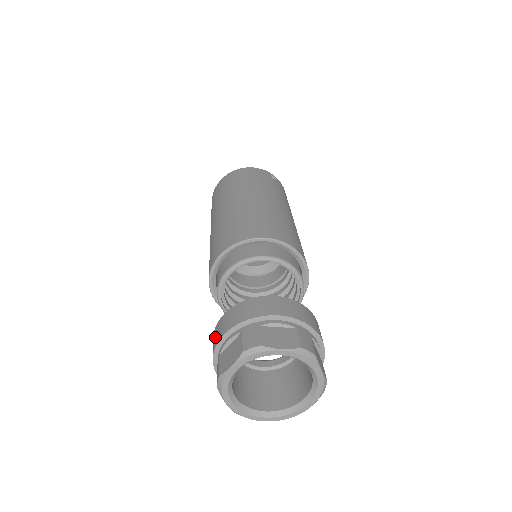
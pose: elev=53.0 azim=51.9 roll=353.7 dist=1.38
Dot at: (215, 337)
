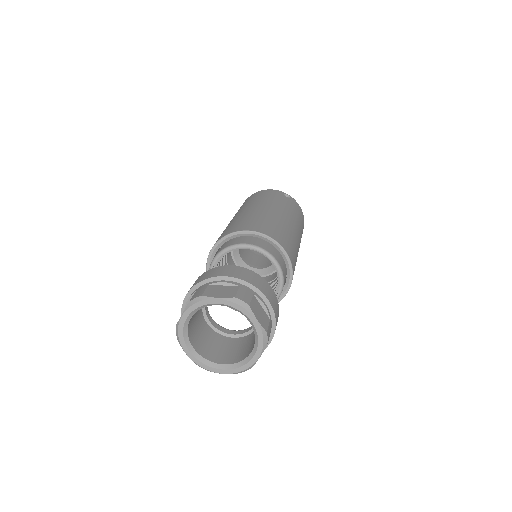
Dot at: occluded
